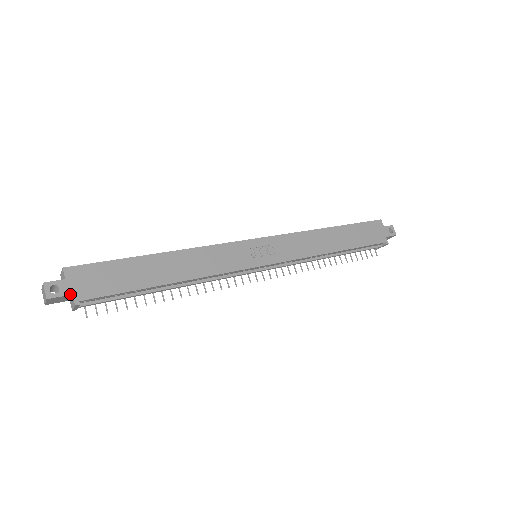
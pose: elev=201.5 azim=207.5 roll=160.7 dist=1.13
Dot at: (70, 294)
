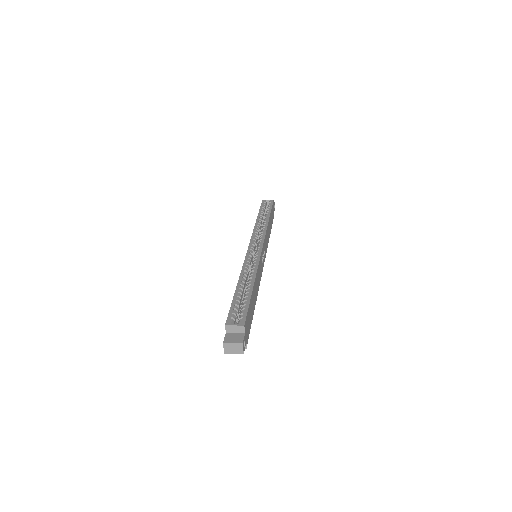
Dot at: (246, 343)
